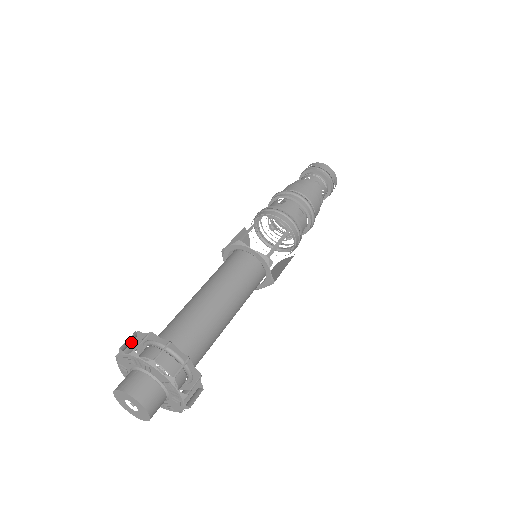
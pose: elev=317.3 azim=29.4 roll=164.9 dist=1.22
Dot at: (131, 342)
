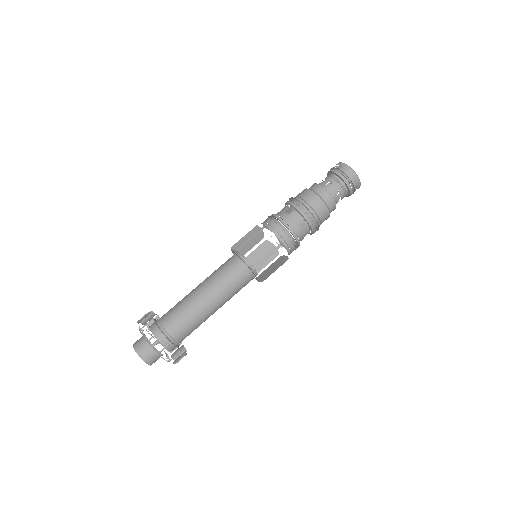
Dot at: (152, 319)
